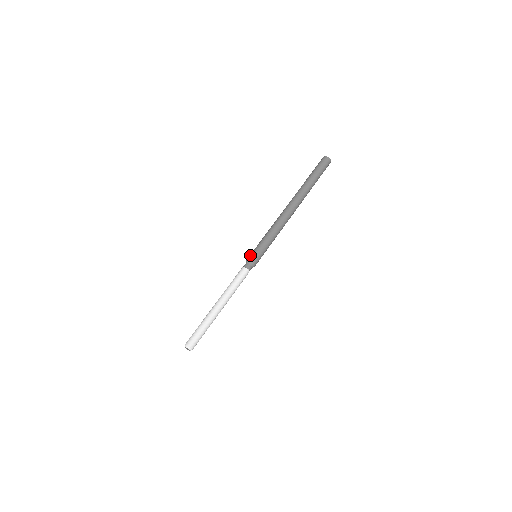
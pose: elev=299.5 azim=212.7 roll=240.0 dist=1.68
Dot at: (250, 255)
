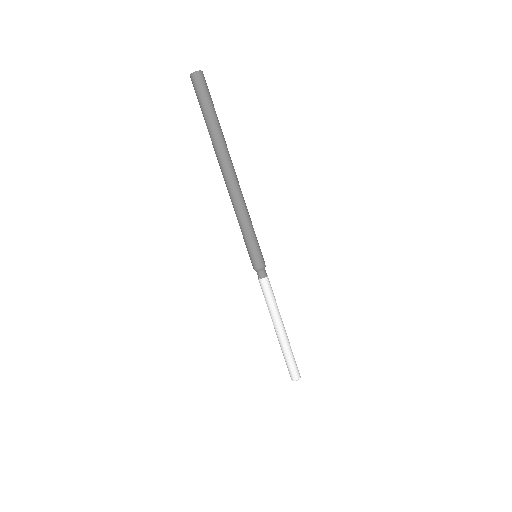
Dot at: occluded
